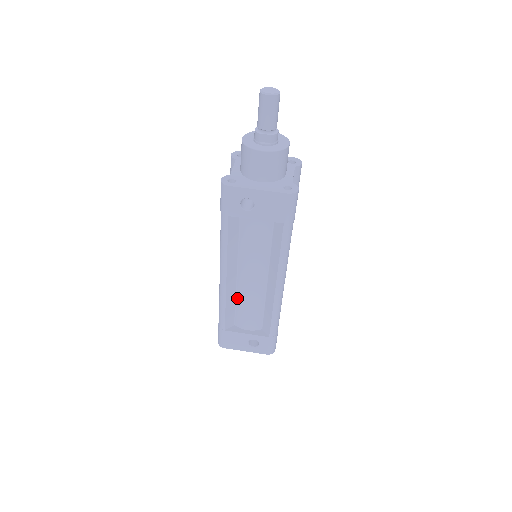
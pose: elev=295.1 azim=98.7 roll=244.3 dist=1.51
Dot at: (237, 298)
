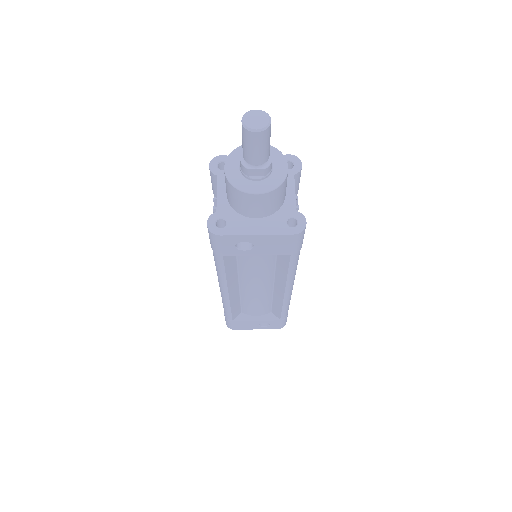
Dot at: (241, 298)
